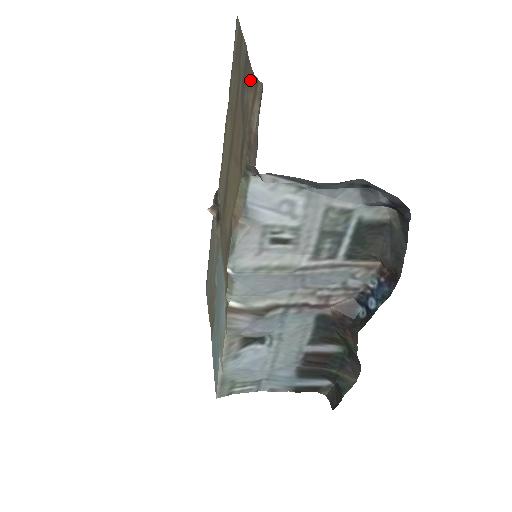
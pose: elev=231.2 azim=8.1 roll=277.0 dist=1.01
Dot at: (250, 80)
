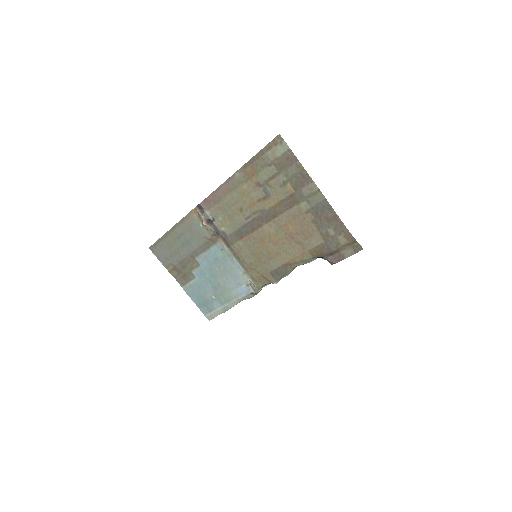
Dot at: (344, 233)
